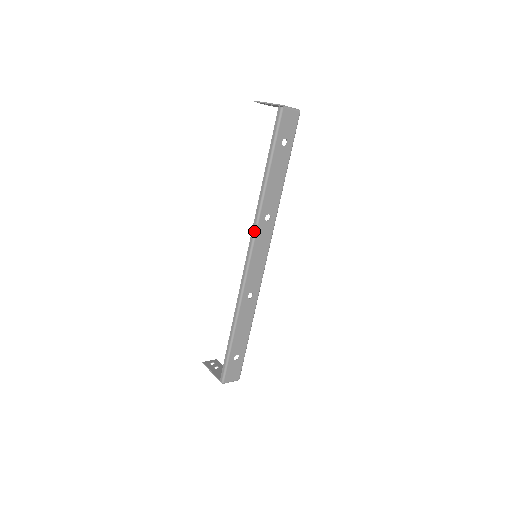
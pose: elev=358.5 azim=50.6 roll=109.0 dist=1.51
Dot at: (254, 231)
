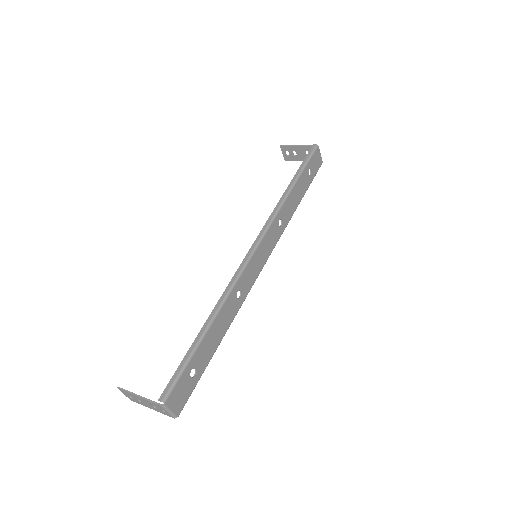
Dot at: (268, 224)
